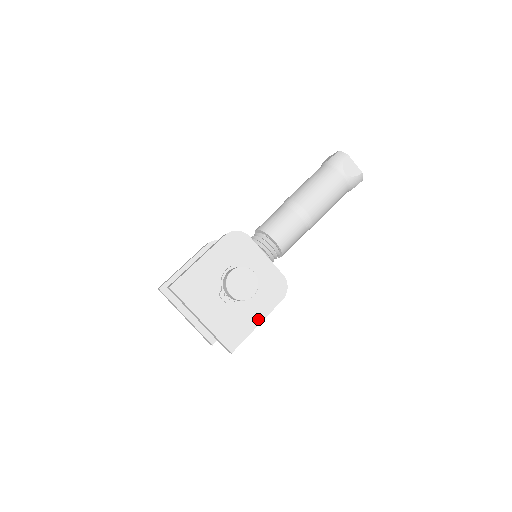
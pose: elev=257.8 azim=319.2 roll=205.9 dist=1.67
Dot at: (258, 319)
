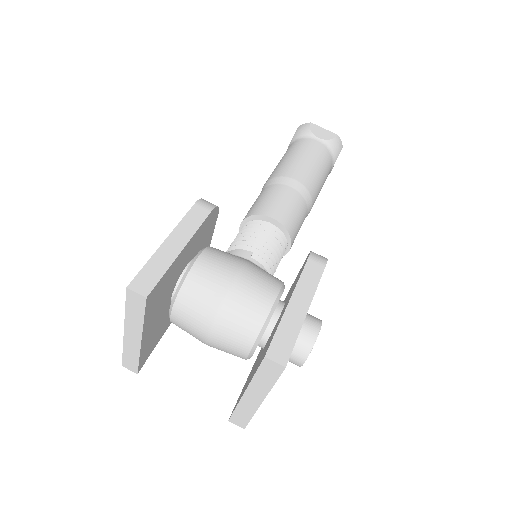
Dot at: occluded
